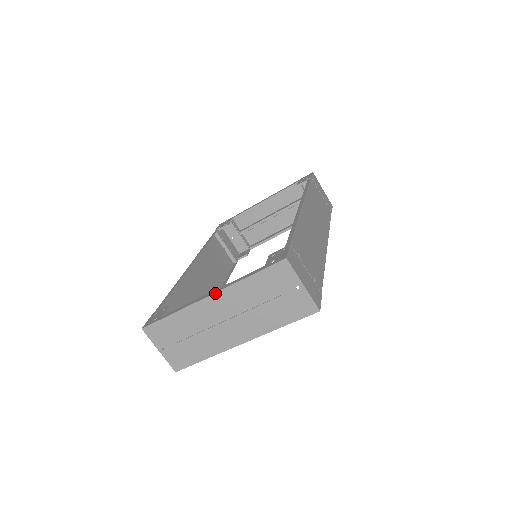
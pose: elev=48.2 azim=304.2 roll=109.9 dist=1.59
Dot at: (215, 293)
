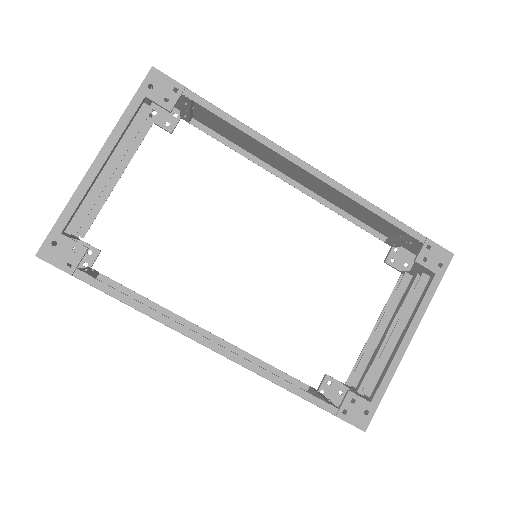
Dot at: occluded
